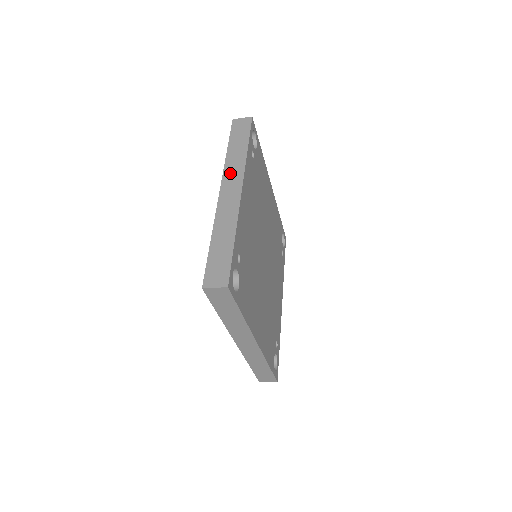
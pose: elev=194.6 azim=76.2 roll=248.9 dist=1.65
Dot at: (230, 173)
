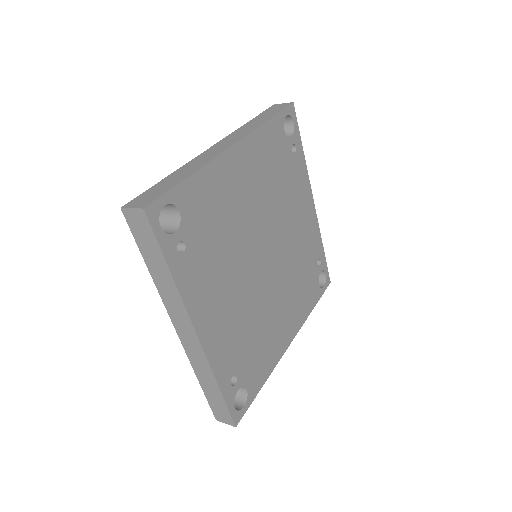
Dot at: (172, 309)
